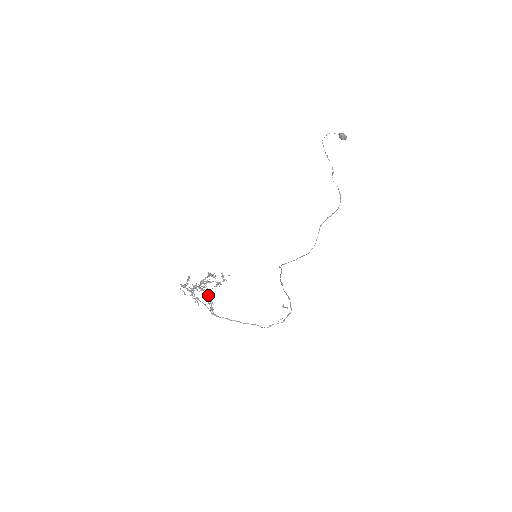
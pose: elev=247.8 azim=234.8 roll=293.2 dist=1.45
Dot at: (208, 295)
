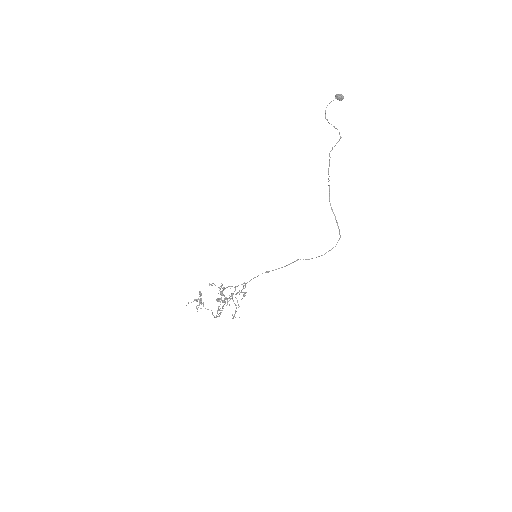
Dot at: occluded
